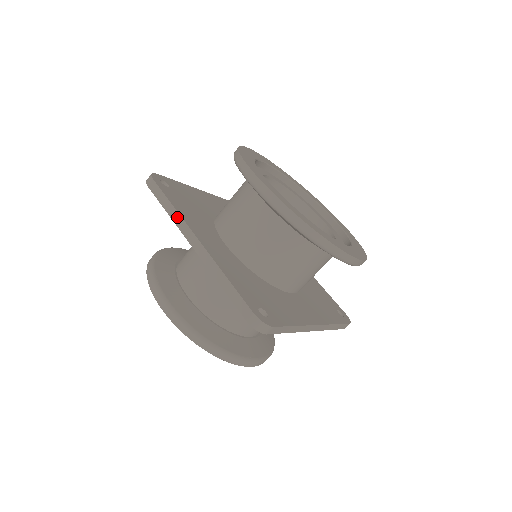
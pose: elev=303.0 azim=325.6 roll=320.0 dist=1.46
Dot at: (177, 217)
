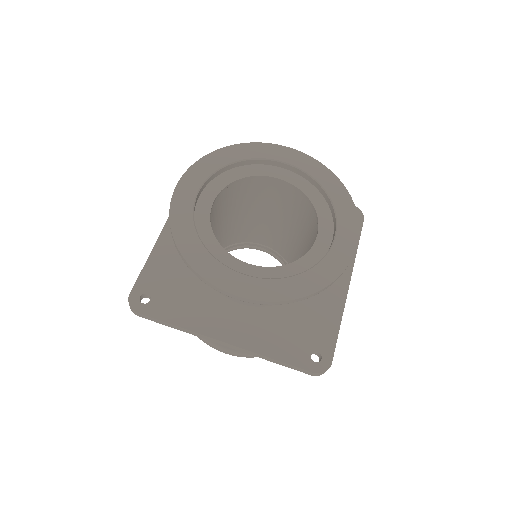
Dot at: (190, 332)
